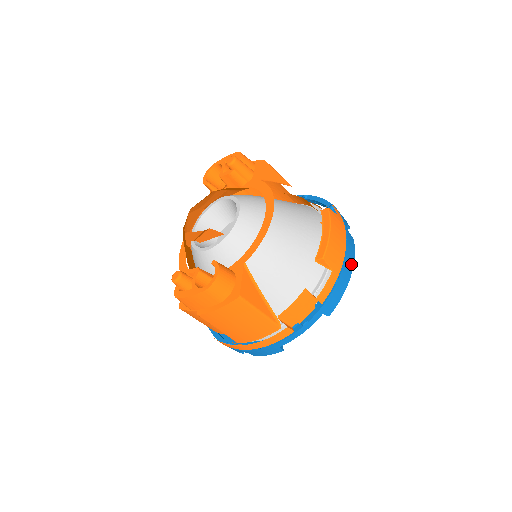
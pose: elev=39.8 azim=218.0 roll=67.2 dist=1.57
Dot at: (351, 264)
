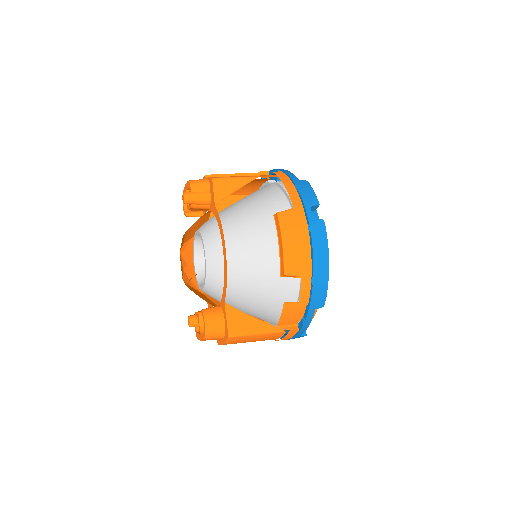
Dot at: (324, 253)
